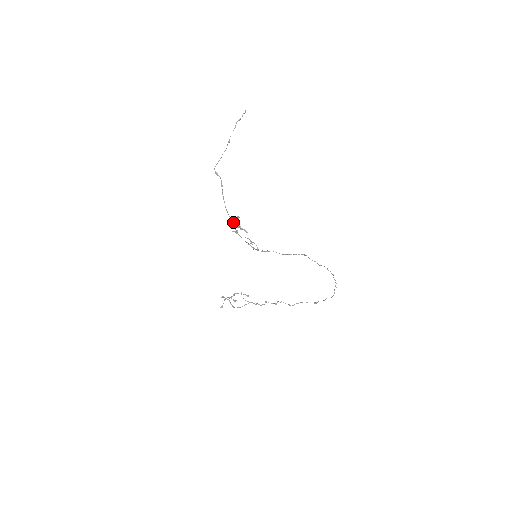
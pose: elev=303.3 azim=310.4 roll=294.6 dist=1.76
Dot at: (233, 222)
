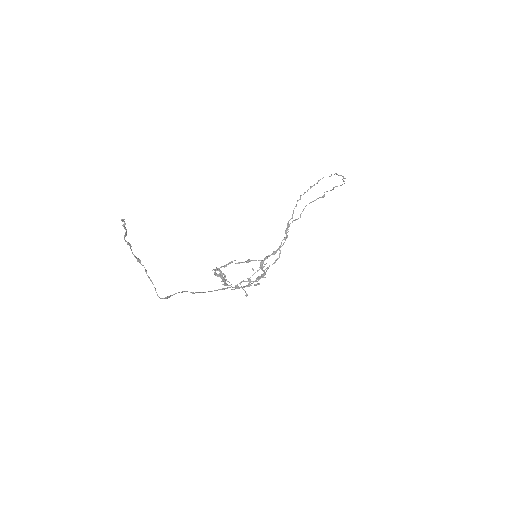
Dot at: occluded
